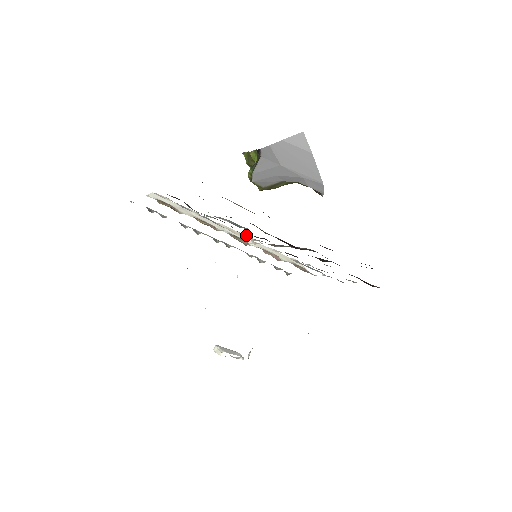
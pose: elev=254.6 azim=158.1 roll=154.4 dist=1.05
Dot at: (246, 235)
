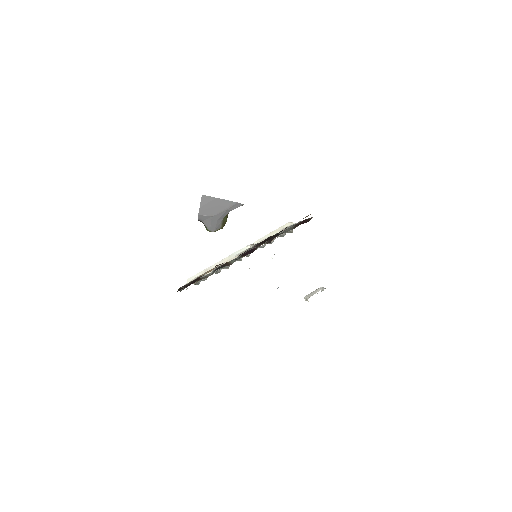
Dot at: (241, 253)
